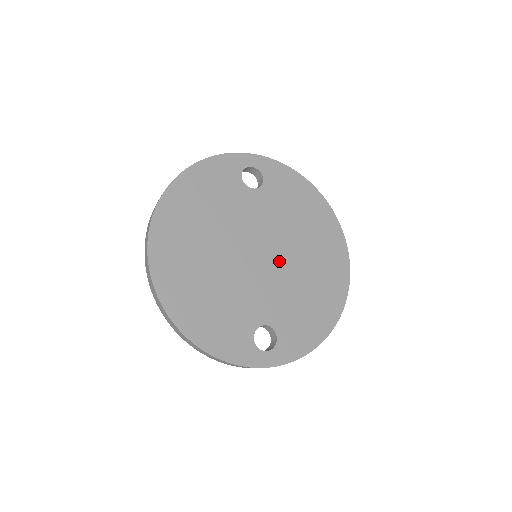
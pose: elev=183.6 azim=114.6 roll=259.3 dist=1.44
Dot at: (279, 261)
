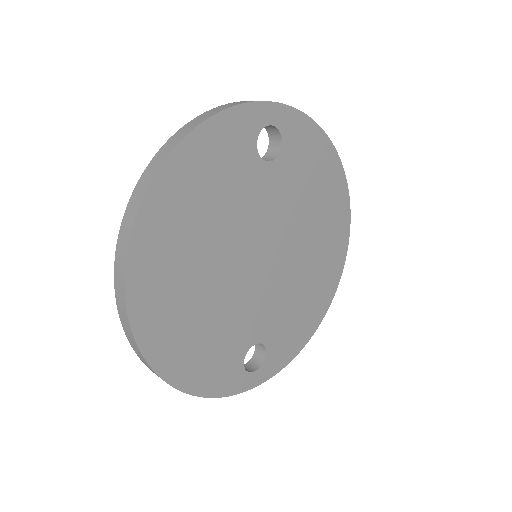
Dot at: (282, 262)
